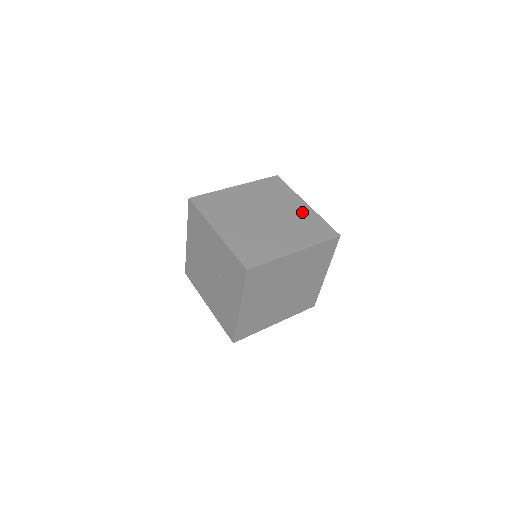
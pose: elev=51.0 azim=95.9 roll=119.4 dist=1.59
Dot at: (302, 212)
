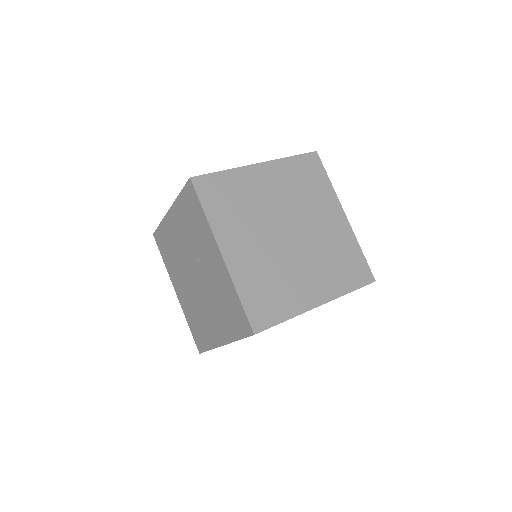
Dot at: occluded
